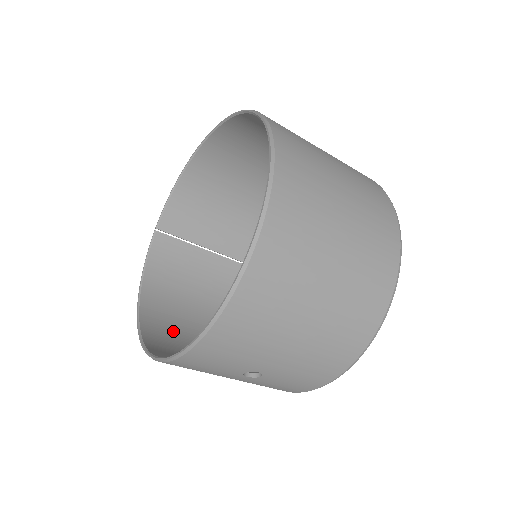
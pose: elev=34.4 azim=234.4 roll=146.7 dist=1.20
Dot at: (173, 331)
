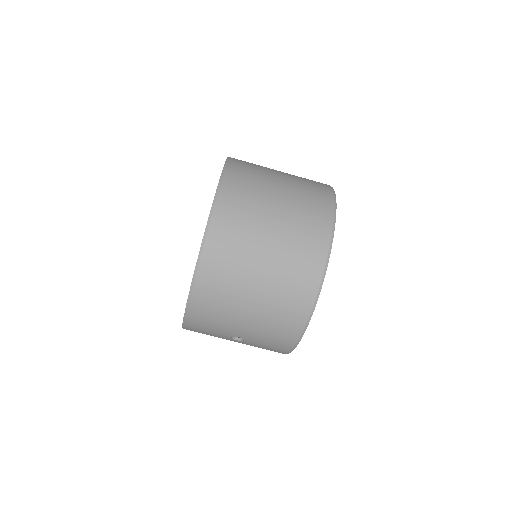
Dot at: occluded
